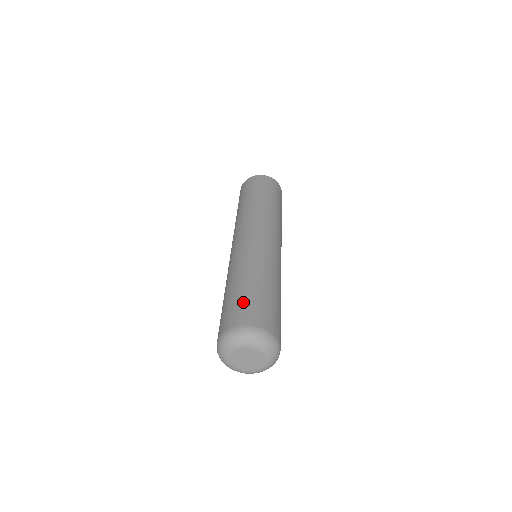
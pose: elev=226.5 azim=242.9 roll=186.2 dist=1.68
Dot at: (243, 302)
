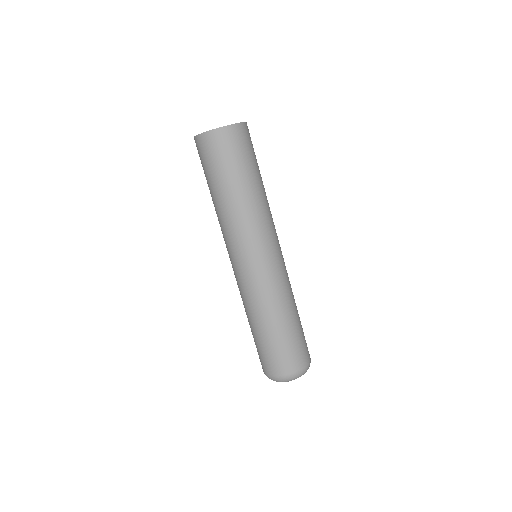
Dot at: (269, 353)
